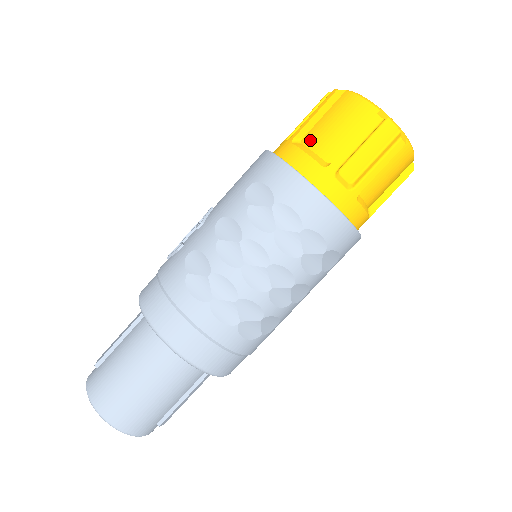
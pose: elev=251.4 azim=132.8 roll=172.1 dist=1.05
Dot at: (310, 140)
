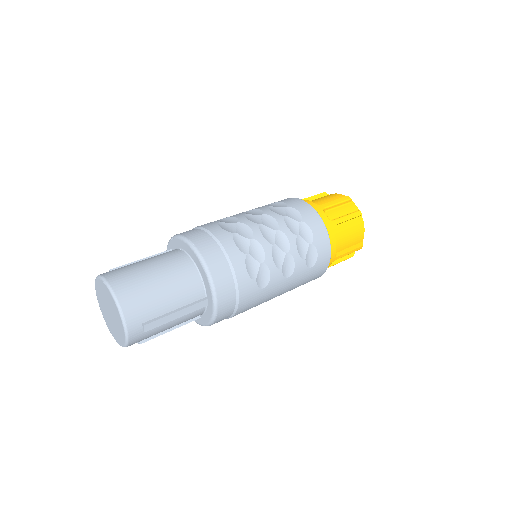
Dot at: occluded
